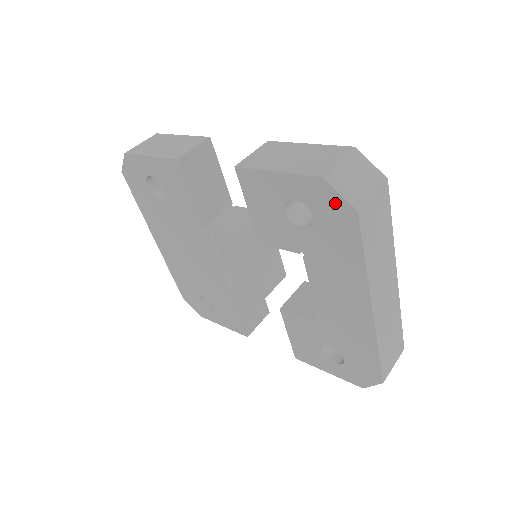
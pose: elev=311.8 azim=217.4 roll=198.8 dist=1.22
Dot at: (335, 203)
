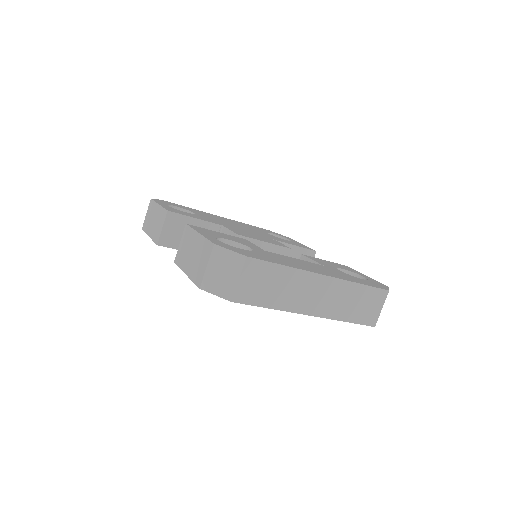
Dot at: occluded
